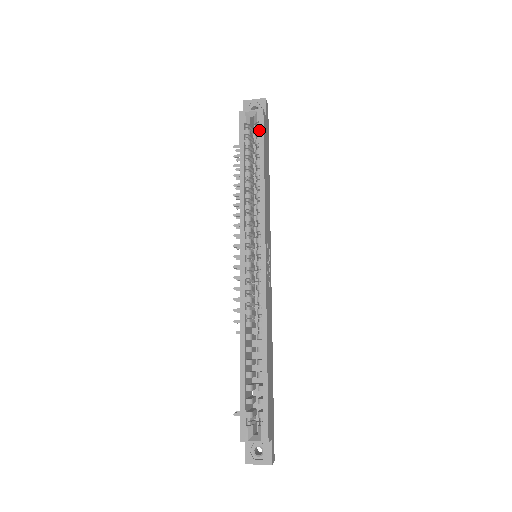
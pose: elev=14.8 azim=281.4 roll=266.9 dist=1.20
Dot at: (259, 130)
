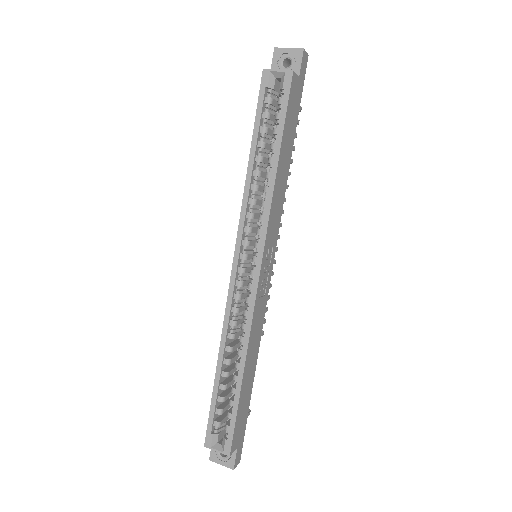
Dot at: (282, 101)
